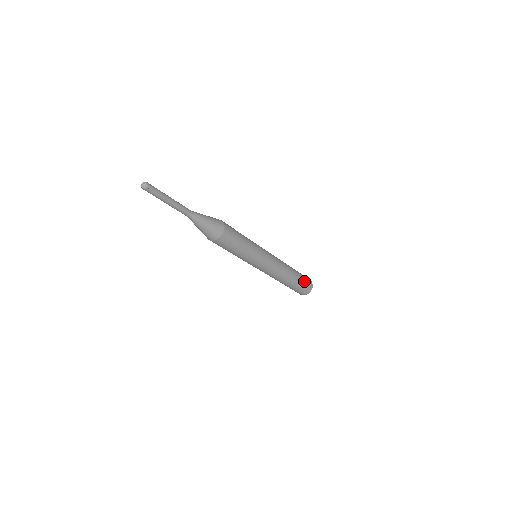
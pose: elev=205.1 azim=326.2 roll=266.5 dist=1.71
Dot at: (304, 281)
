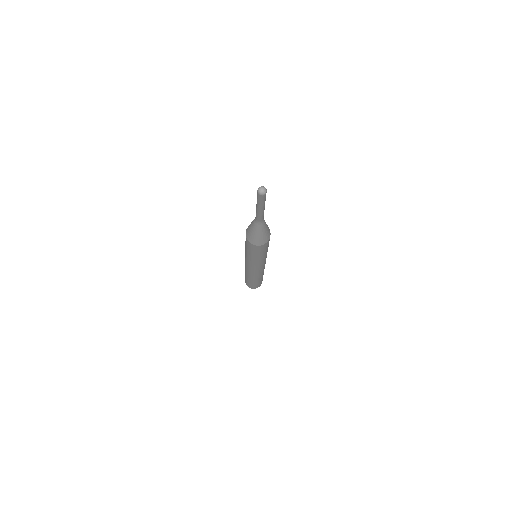
Dot at: (261, 281)
